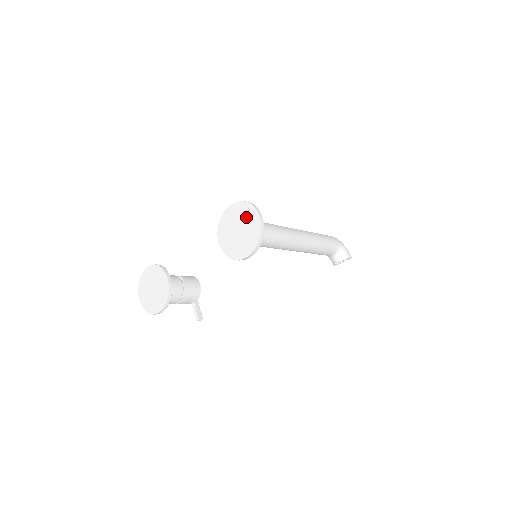
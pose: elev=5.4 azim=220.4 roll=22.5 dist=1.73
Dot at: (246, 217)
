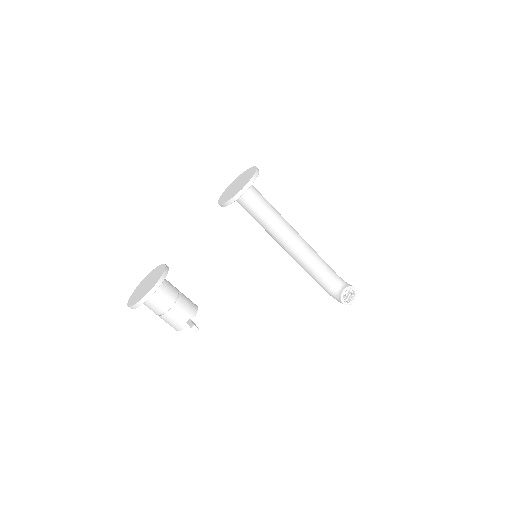
Dot at: (243, 176)
